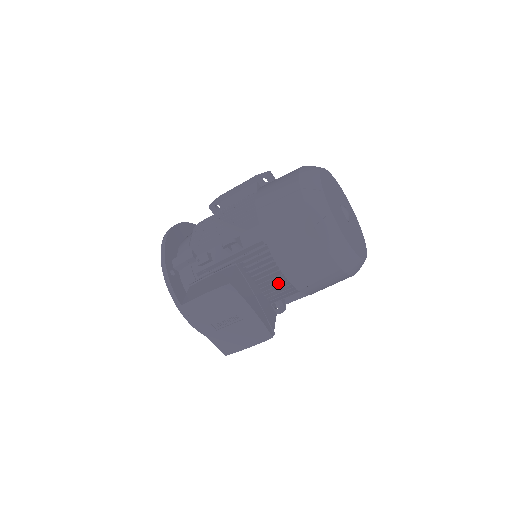
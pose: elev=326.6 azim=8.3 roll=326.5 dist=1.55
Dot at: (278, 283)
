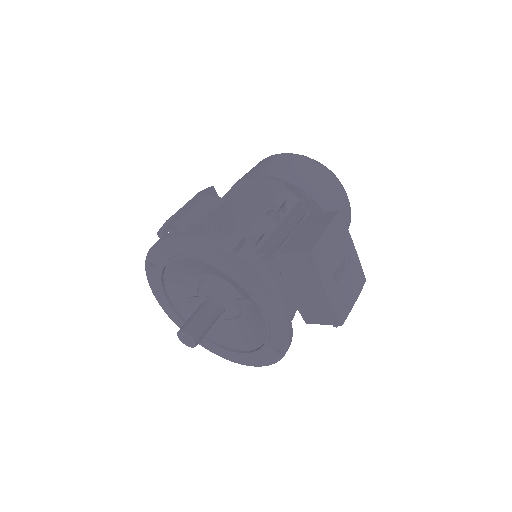
Dot at: occluded
